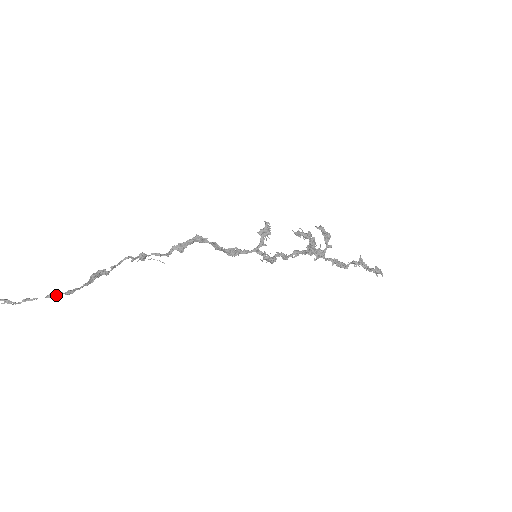
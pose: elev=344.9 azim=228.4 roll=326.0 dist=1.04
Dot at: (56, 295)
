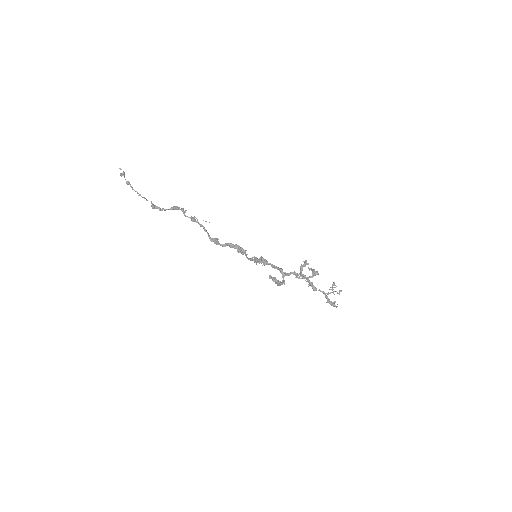
Dot at: (153, 208)
